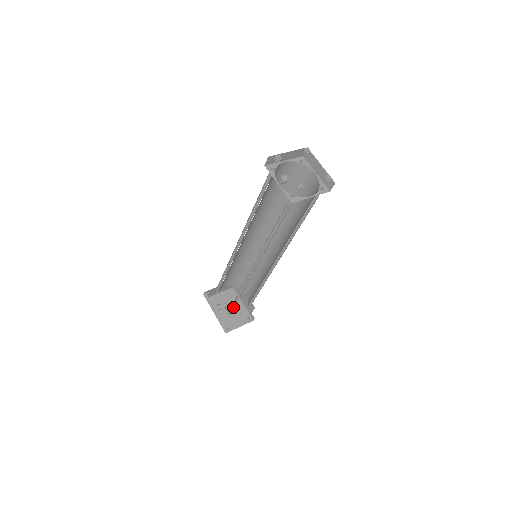
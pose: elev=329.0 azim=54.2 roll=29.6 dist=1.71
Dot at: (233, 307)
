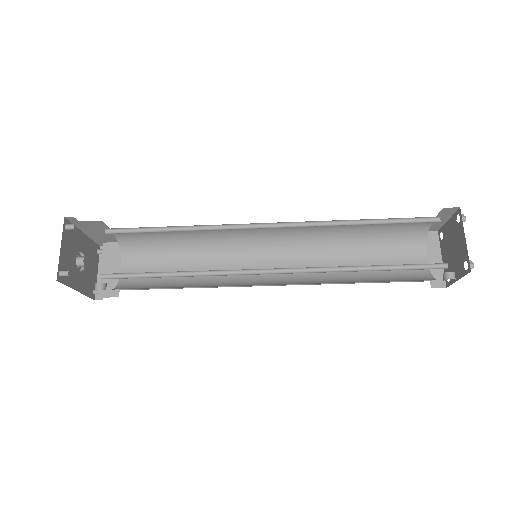
Dot at: (145, 285)
